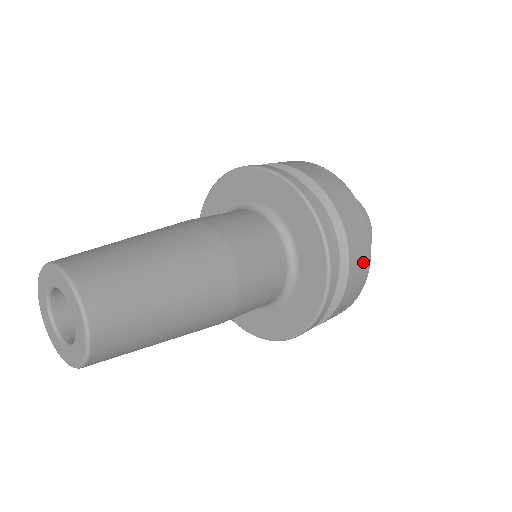
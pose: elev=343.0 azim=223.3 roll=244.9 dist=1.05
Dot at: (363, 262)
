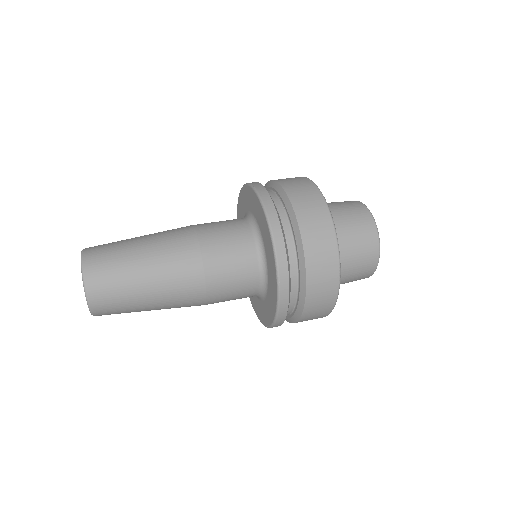
Dot at: (316, 318)
